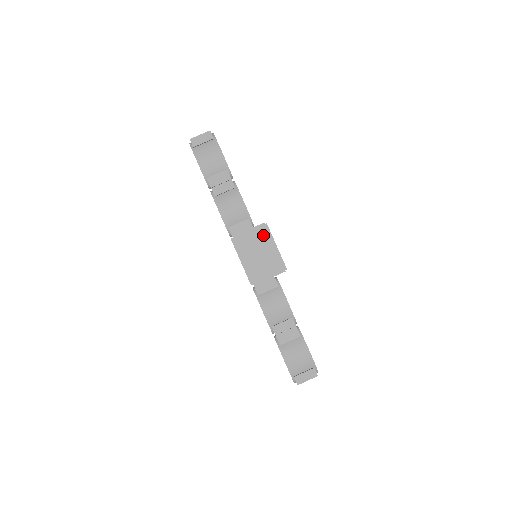
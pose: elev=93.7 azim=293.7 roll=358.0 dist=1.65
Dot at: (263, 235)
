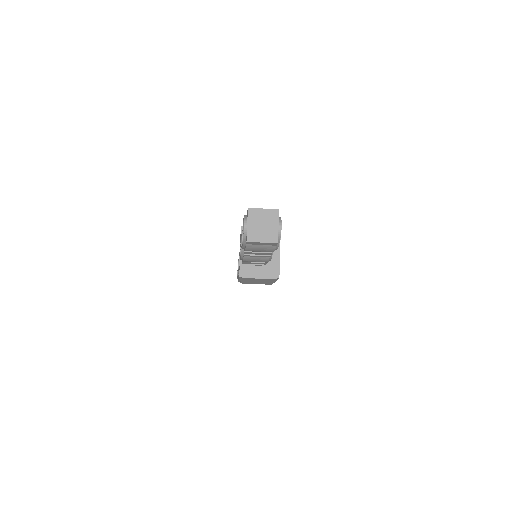
Dot at: (270, 280)
